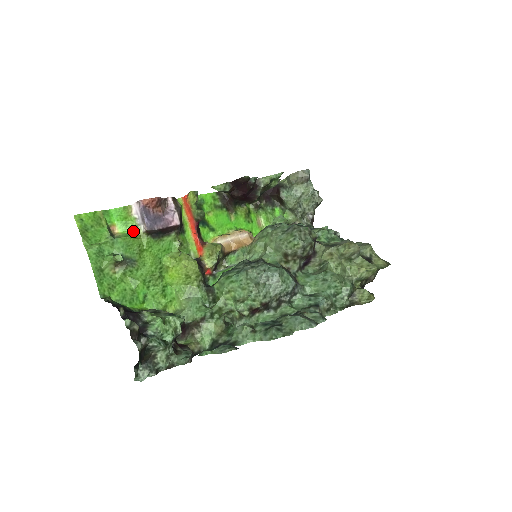
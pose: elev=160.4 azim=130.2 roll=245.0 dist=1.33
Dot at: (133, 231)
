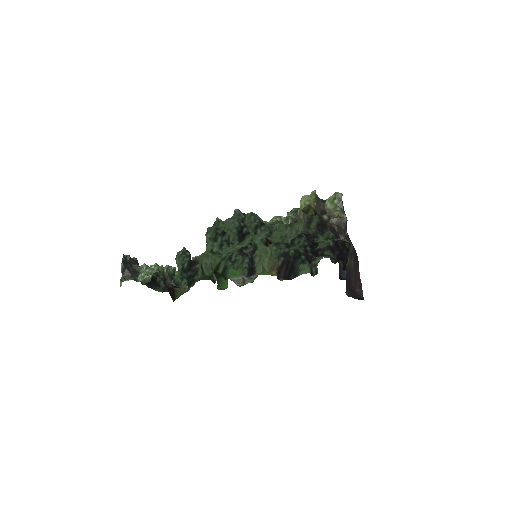
Dot at: occluded
